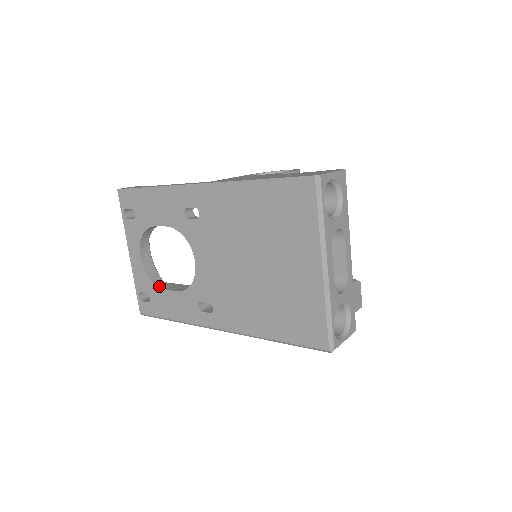
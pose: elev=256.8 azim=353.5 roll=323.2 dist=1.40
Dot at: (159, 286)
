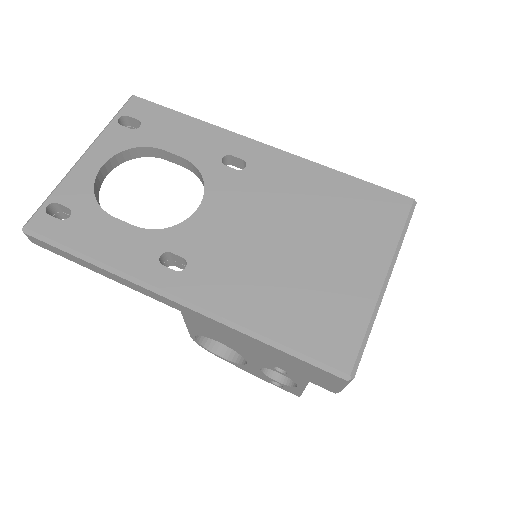
Dot at: occluded
